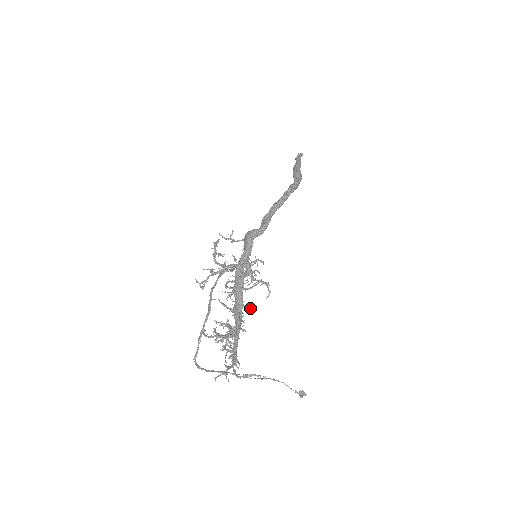
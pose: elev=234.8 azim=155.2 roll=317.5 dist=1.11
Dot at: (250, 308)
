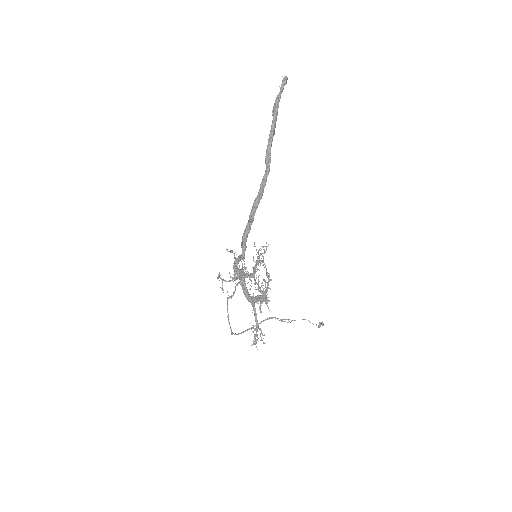
Dot at: occluded
